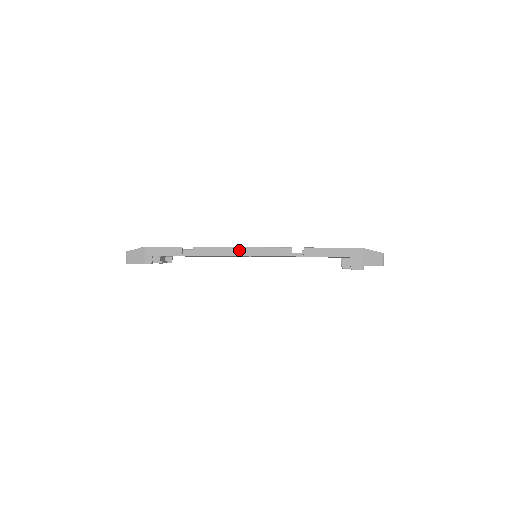
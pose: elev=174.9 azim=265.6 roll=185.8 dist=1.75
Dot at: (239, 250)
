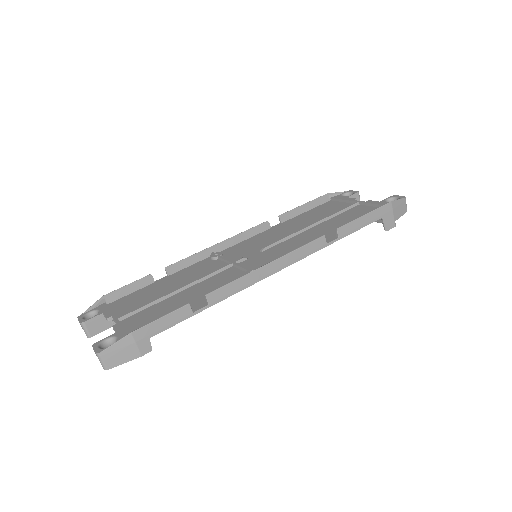
Dot at: (266, 269)
